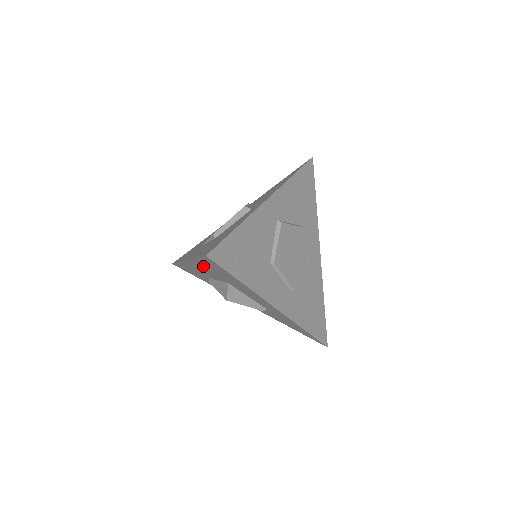
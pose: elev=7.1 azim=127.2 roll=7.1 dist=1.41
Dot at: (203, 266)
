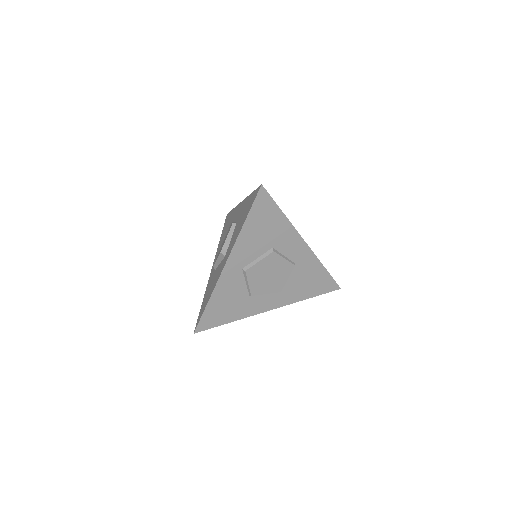
Dot at: occluded
